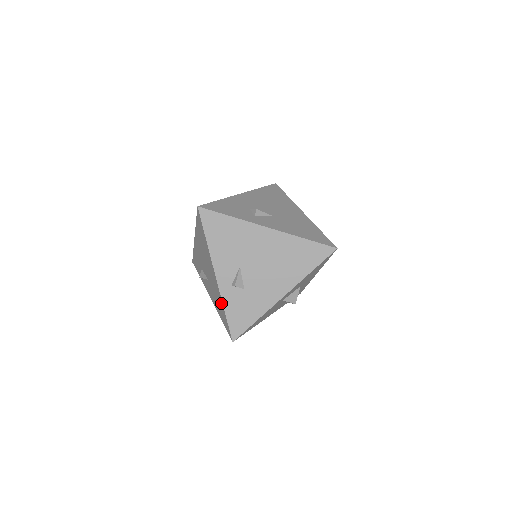
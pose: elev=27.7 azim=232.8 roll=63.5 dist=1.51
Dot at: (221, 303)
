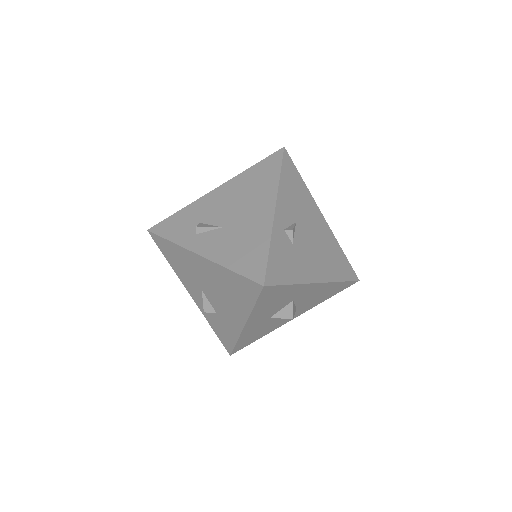
Dot at: (264, 239)
